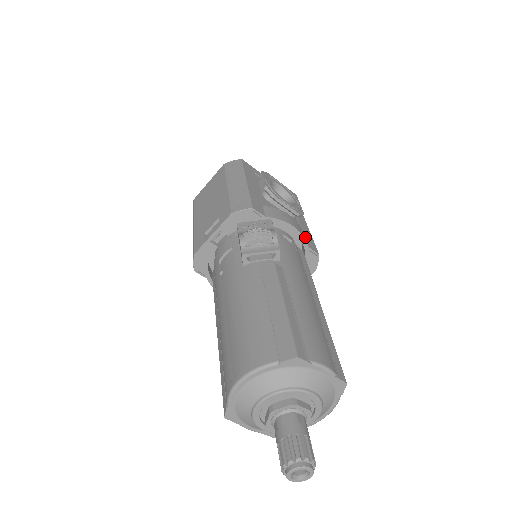
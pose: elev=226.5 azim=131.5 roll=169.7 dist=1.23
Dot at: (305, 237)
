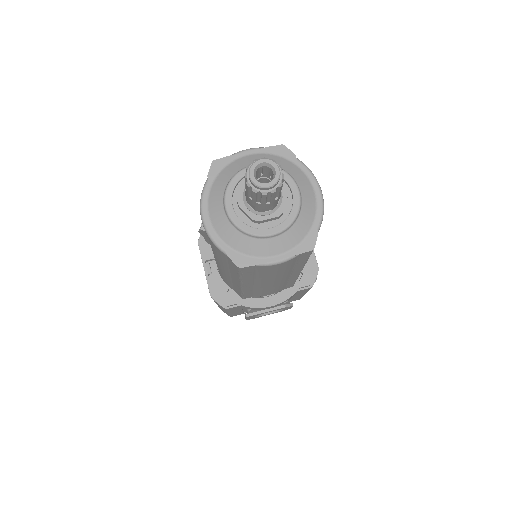
Dot at: occluded
